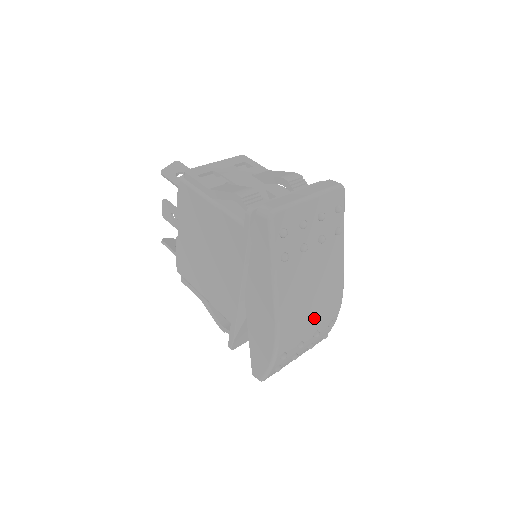
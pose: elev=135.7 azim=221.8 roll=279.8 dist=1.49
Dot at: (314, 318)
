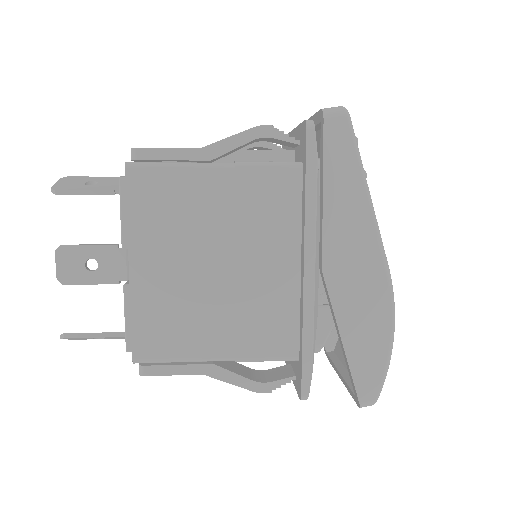
Dot at: occluded
